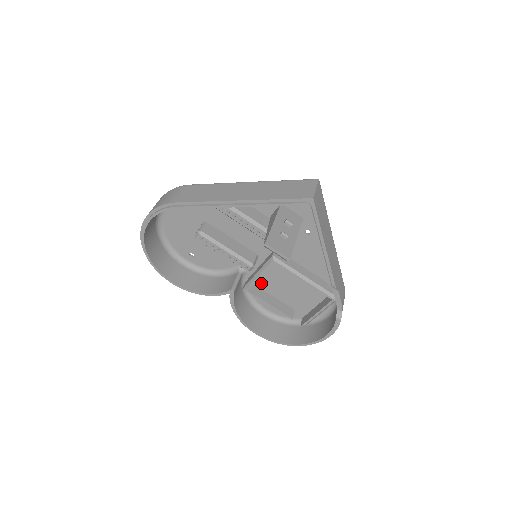
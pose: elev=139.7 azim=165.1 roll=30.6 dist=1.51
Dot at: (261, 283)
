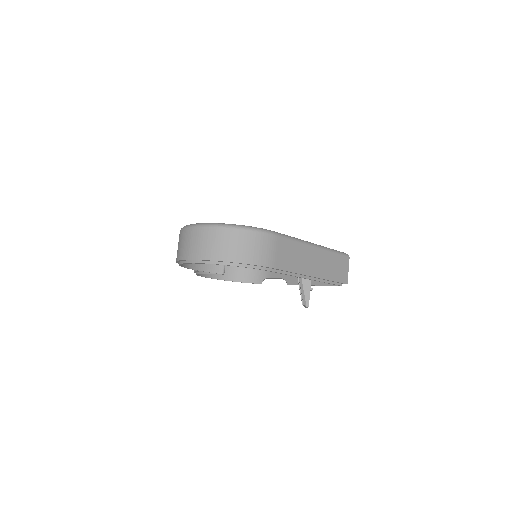
Dot at: occluded
